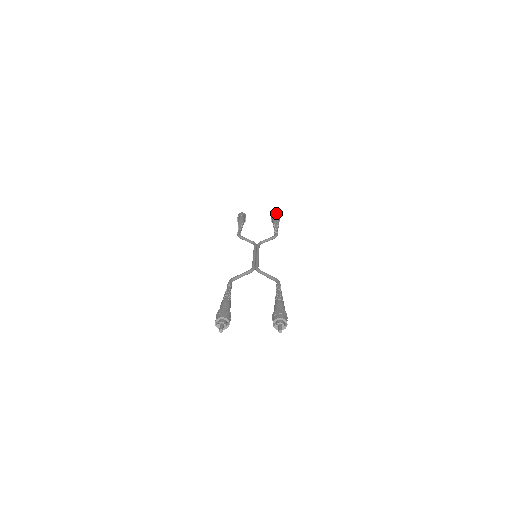
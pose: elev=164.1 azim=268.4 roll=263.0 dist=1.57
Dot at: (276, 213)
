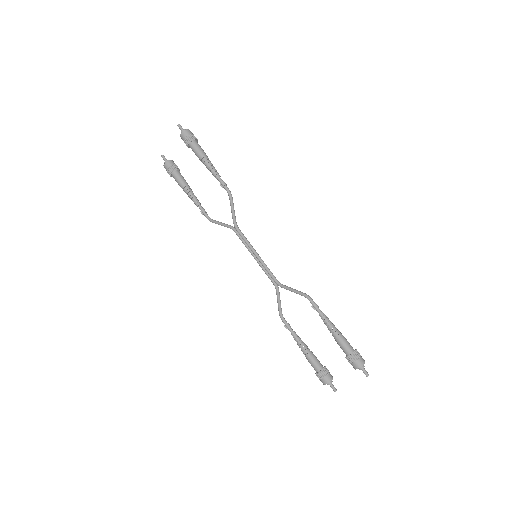
Dot at: occluded
